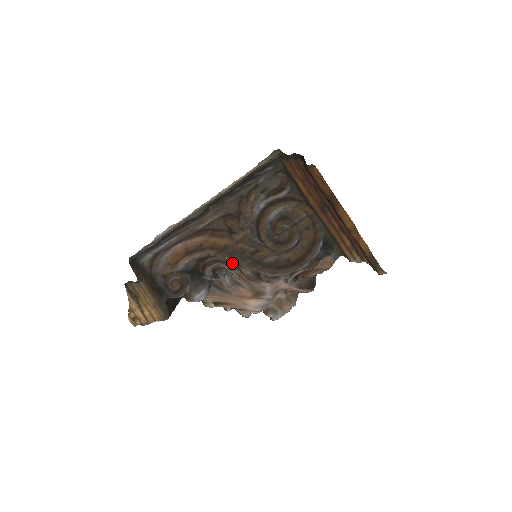
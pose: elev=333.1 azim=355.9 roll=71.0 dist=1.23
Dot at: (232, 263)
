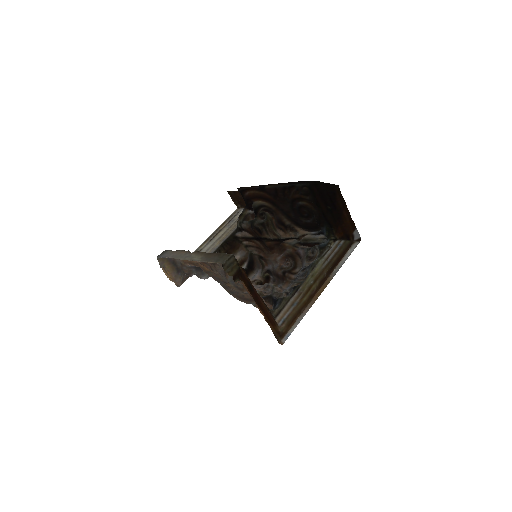
Dot at: occluded
